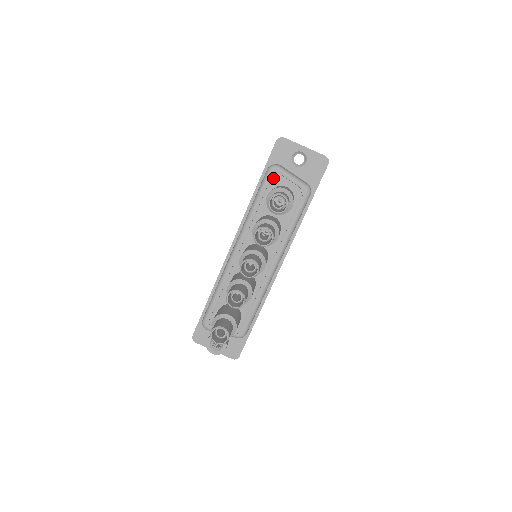
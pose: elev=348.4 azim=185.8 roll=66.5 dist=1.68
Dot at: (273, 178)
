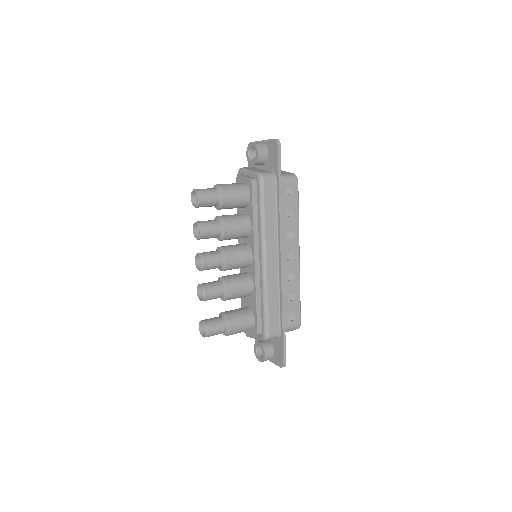
Dot at: (236, 181)
